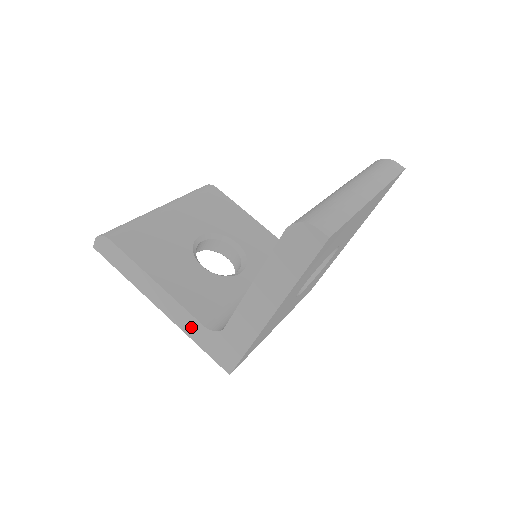
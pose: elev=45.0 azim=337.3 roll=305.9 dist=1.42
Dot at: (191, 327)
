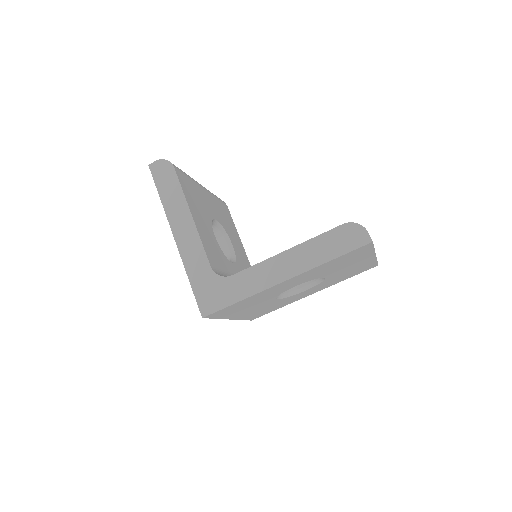
Dot at: (196, 264)
